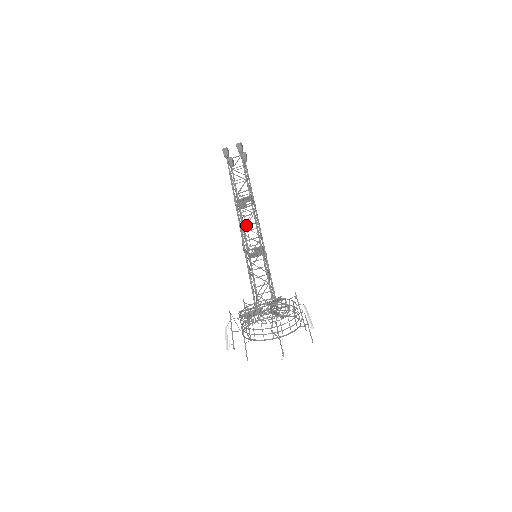
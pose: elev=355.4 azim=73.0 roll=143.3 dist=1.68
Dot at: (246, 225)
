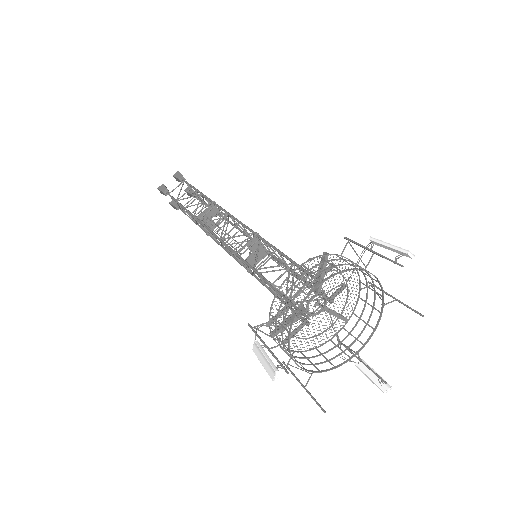
Dot at: occluded
